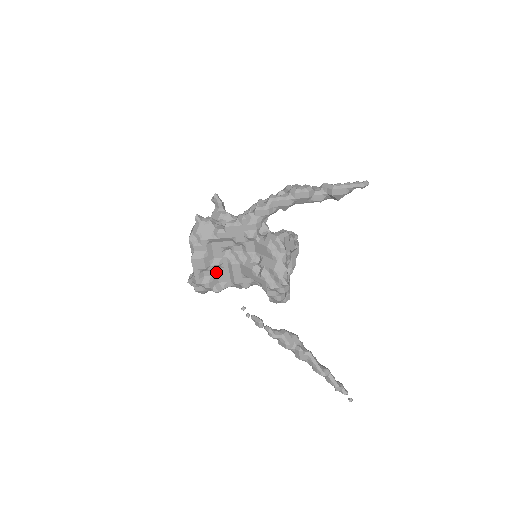
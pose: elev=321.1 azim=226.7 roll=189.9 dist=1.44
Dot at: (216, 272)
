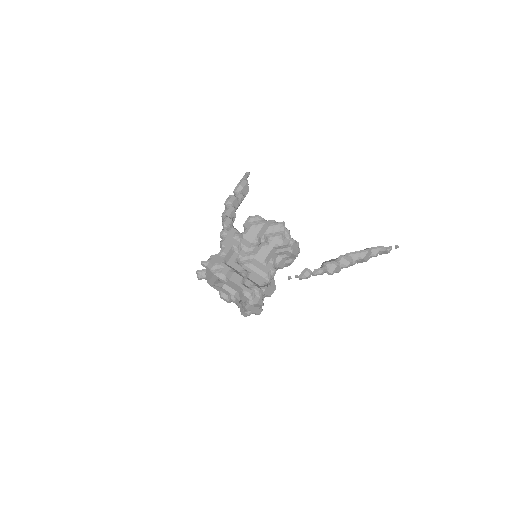
Dot at: (251, 280)
